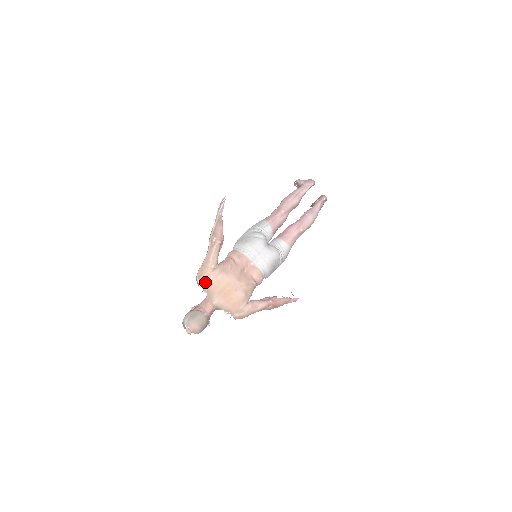
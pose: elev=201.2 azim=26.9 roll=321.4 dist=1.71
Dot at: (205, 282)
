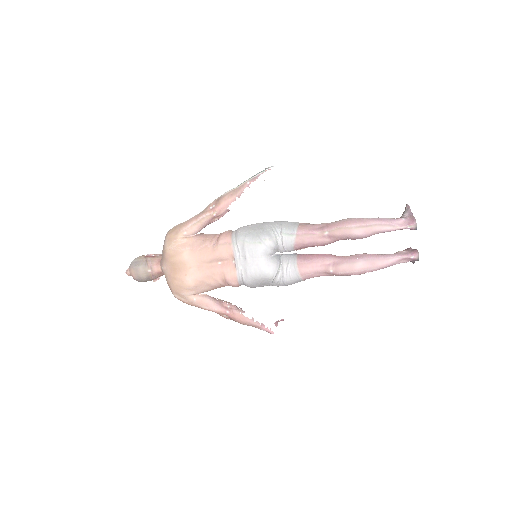
Dot at: (166, 242)
